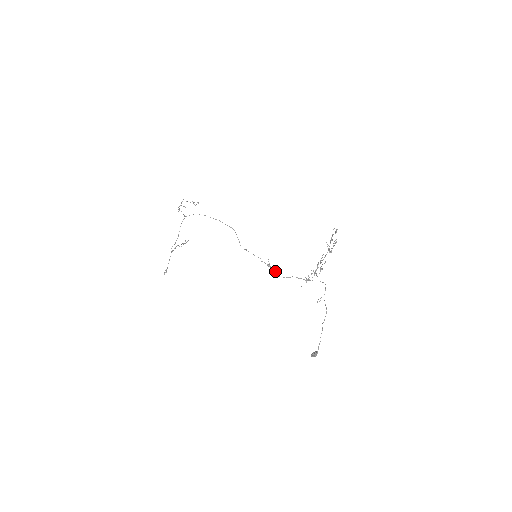
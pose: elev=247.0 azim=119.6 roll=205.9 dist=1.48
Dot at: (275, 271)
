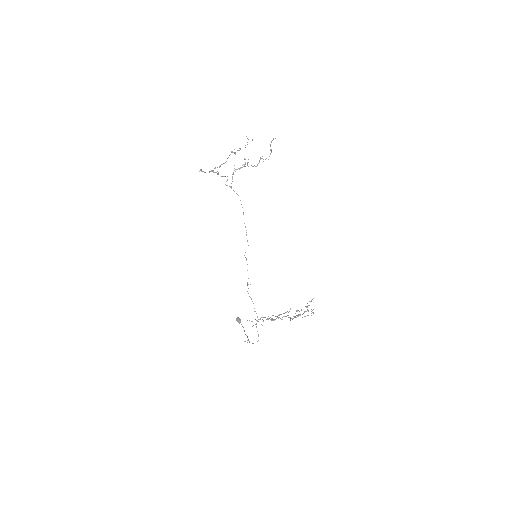
Dot at: occluded
